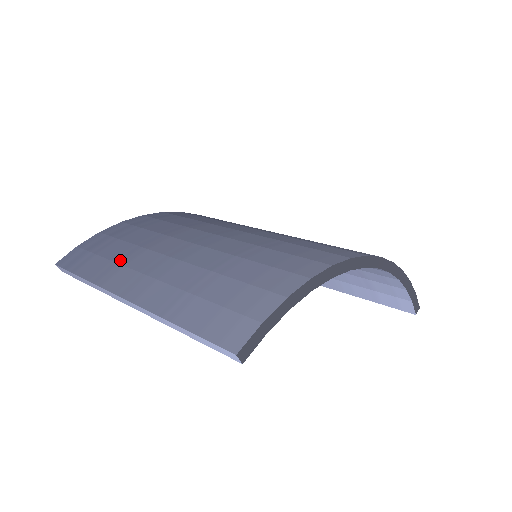
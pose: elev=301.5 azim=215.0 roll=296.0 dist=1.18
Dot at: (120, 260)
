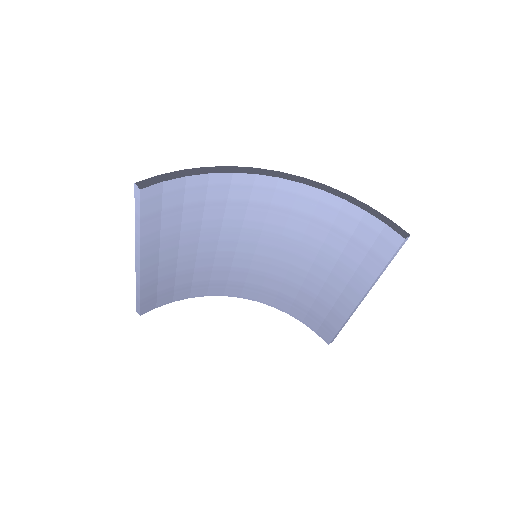
Dot at: occluded
